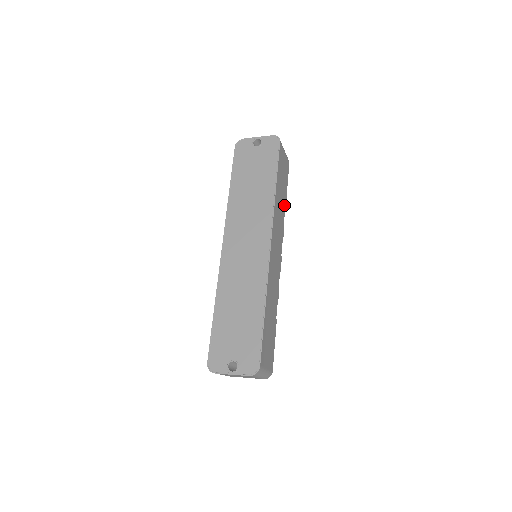
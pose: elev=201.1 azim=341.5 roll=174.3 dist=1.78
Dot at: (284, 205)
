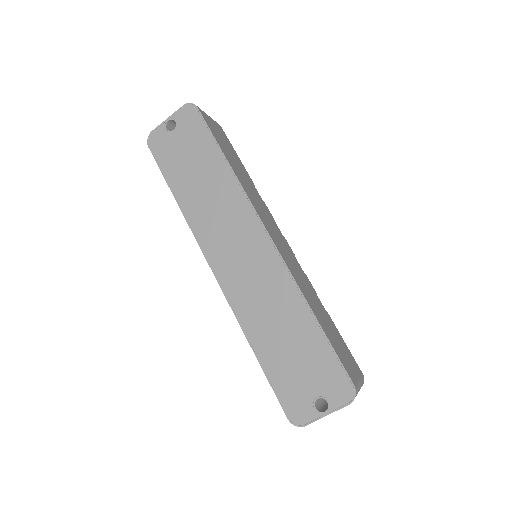
Dot at: (248, 178)
